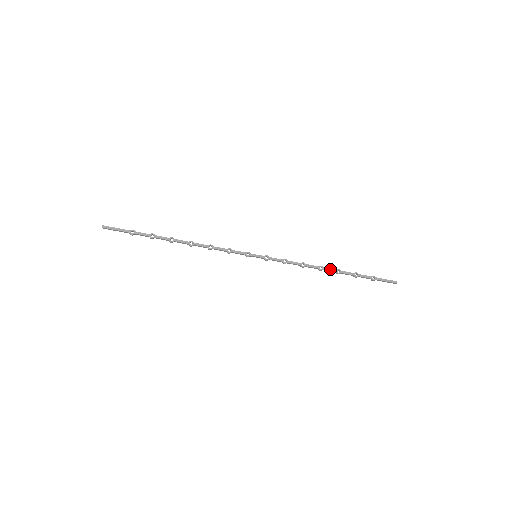
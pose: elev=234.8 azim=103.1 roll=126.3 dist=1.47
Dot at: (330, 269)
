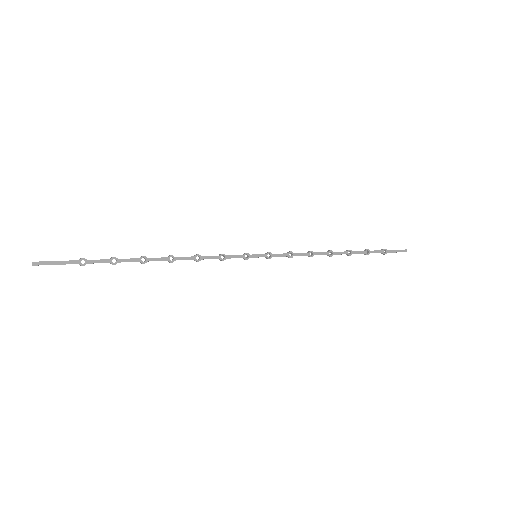
Dot at: (341, 252)
